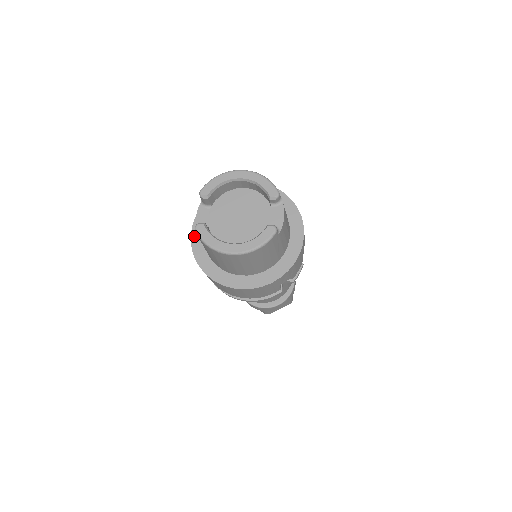
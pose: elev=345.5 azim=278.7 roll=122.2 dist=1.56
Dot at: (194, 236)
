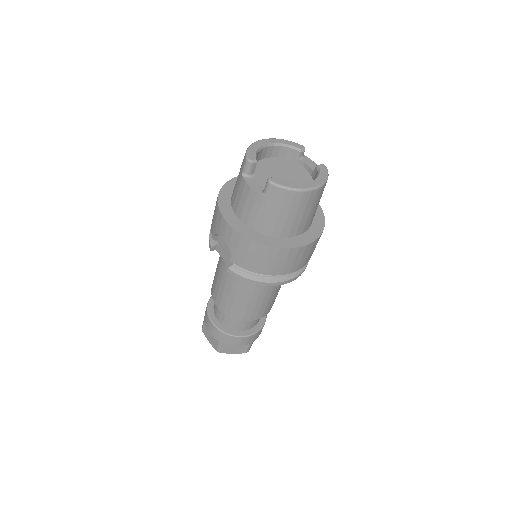
Dot at: (233, 224)
